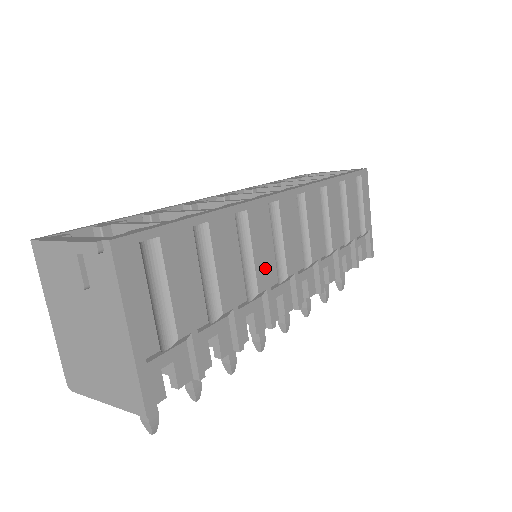
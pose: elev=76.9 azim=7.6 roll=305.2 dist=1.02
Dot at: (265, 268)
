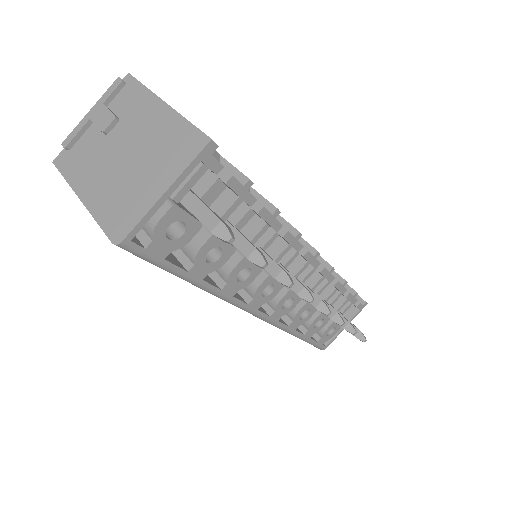
Dot at: occluded
